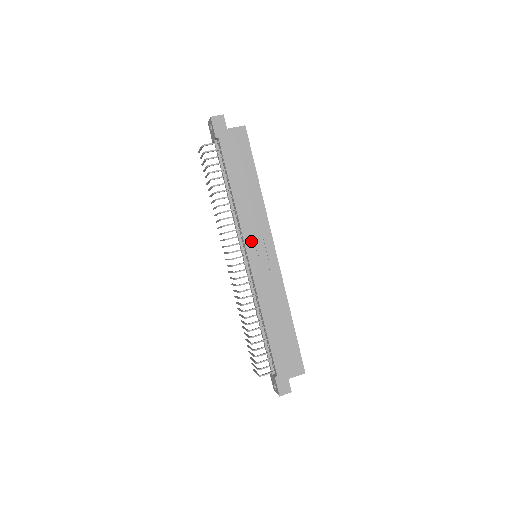
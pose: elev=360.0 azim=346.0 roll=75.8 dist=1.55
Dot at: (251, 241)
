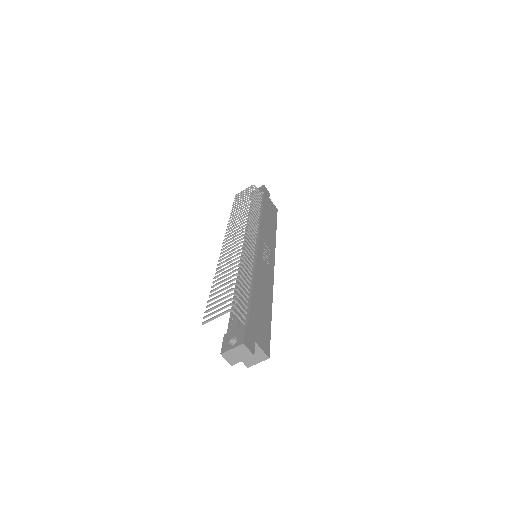
Dot at: (263, 241)
